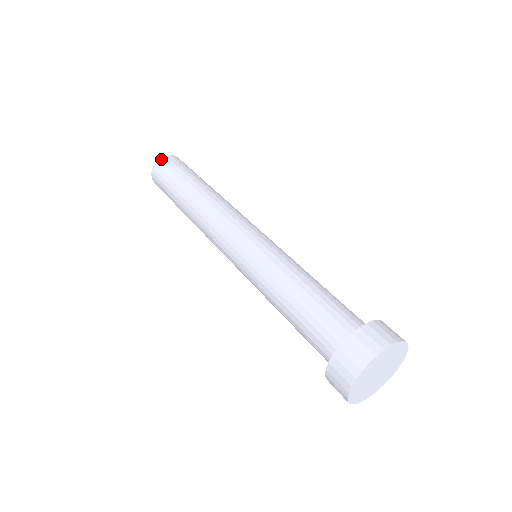
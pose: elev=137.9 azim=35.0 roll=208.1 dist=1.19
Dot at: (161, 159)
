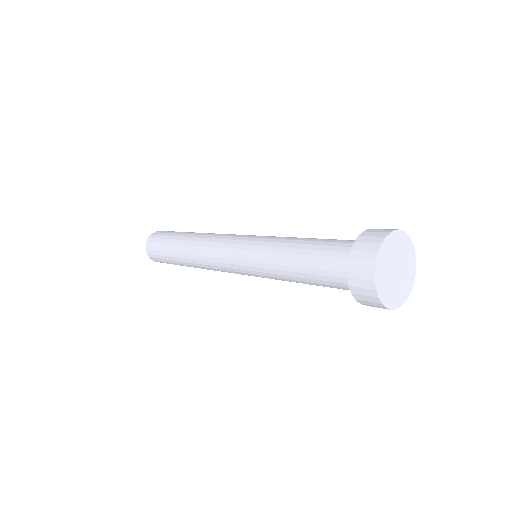
Dot at: (147, 243)
